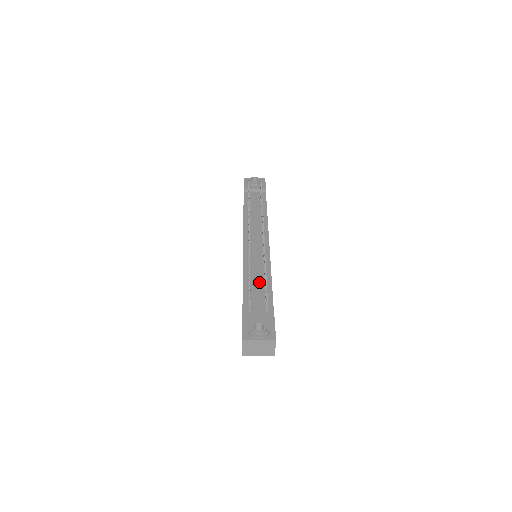
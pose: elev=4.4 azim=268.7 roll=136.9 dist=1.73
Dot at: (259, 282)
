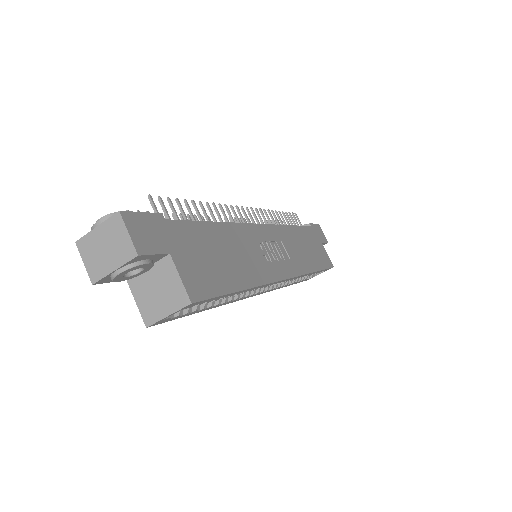
Dot at: occluded
